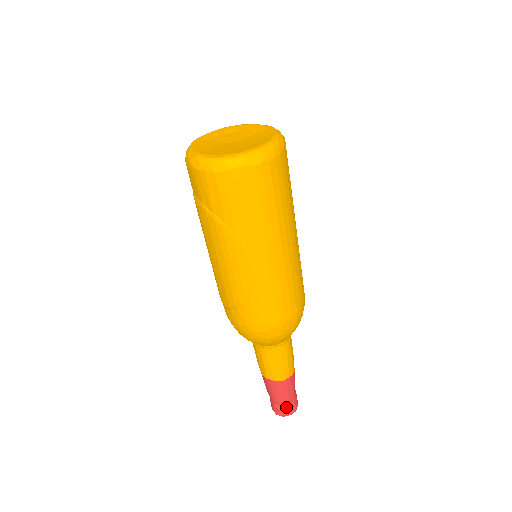
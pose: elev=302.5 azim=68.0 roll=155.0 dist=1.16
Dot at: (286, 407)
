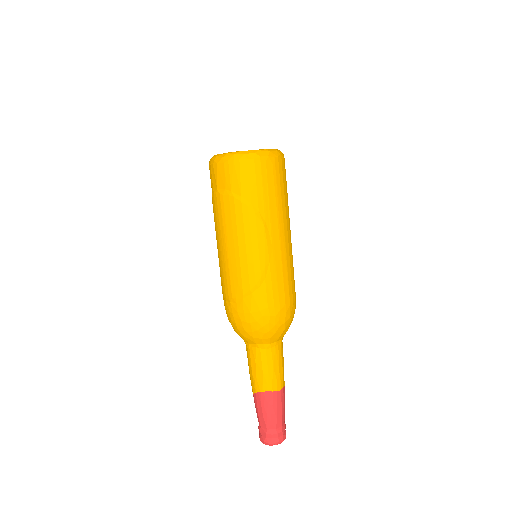
Dot at: (279, 430)
